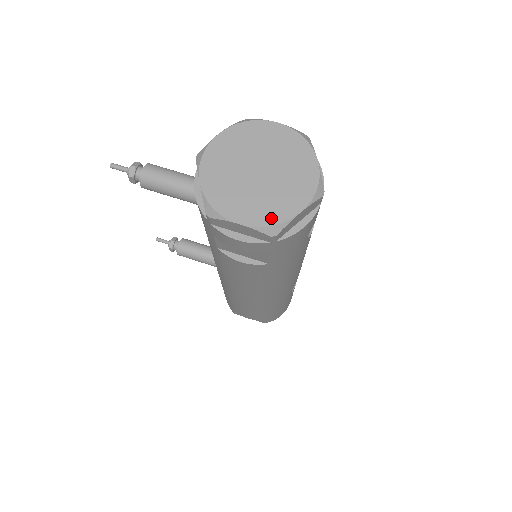
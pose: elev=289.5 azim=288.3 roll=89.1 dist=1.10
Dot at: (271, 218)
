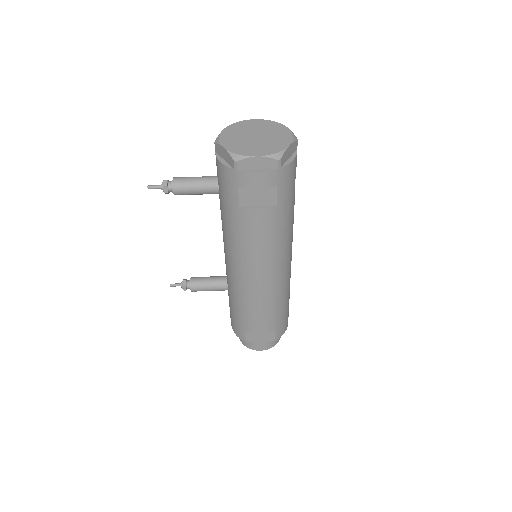
Dot at: (274, 150)
